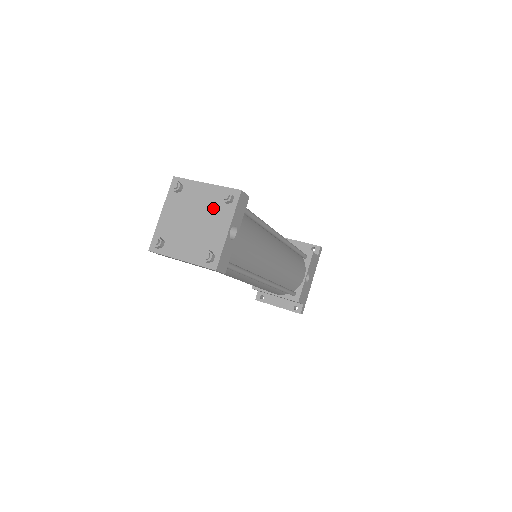
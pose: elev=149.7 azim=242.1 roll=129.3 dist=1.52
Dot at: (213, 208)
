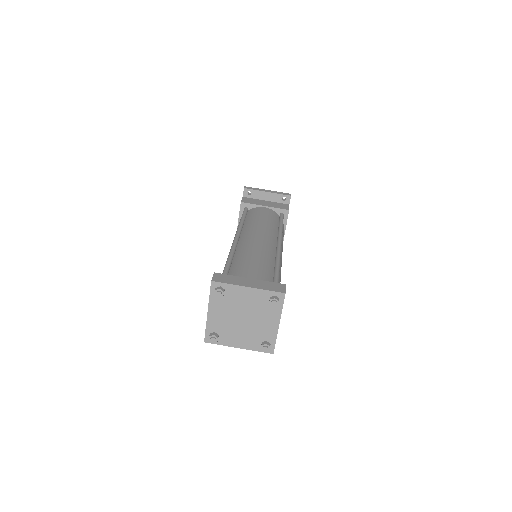
Dot at: (260, 308)
